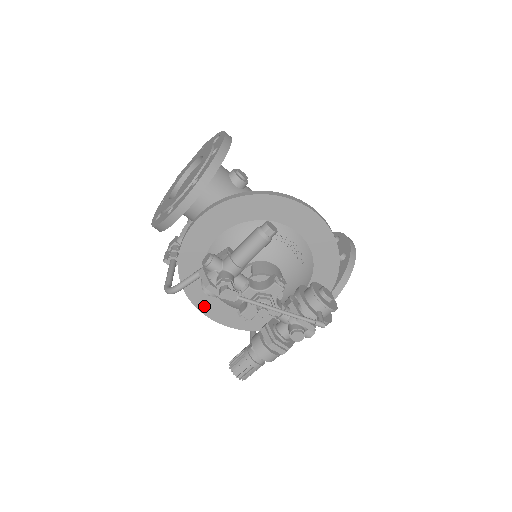
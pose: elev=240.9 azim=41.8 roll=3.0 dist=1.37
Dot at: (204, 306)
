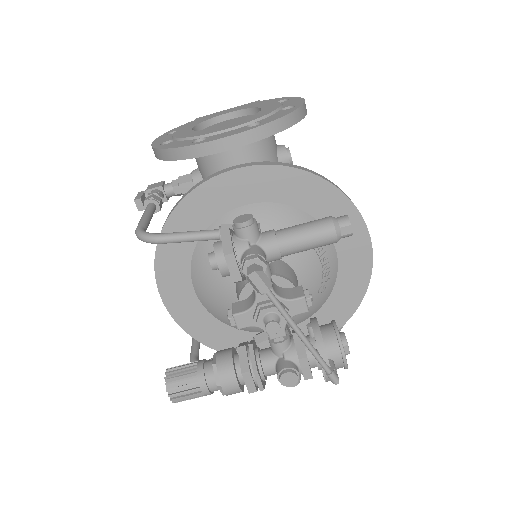
Dot at: (167, 281)
